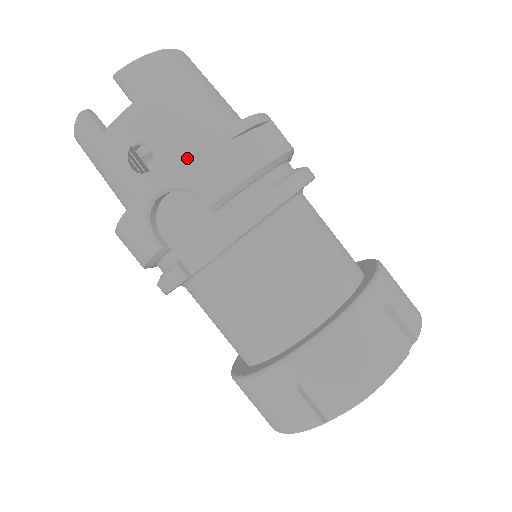
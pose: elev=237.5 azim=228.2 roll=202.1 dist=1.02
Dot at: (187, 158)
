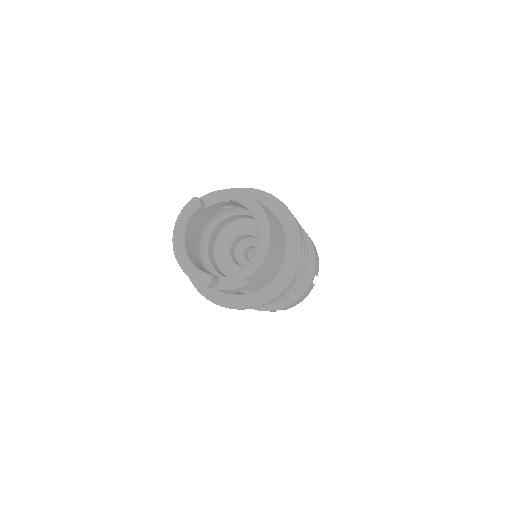
Dot at: occluded
